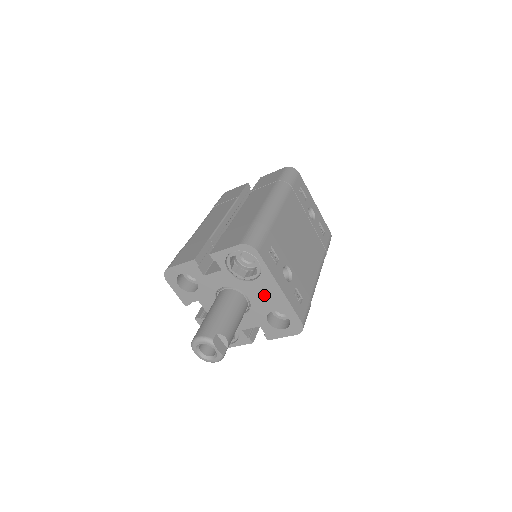
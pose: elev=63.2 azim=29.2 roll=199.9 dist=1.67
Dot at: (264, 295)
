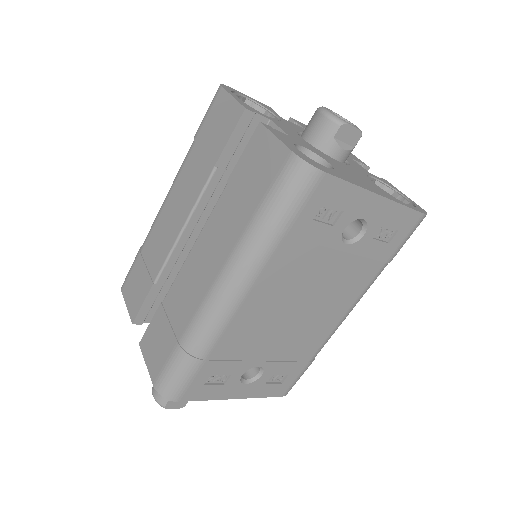
Dot at: occluded
